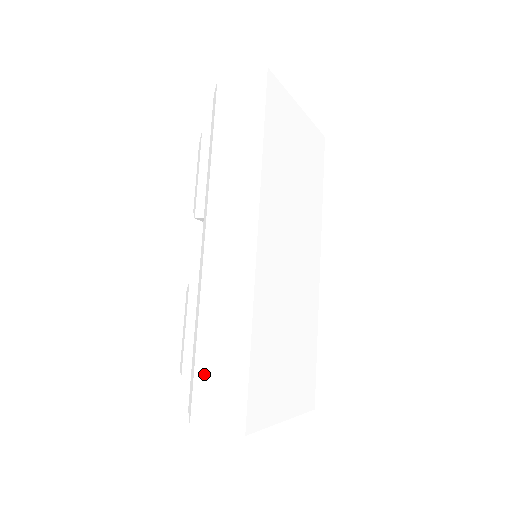
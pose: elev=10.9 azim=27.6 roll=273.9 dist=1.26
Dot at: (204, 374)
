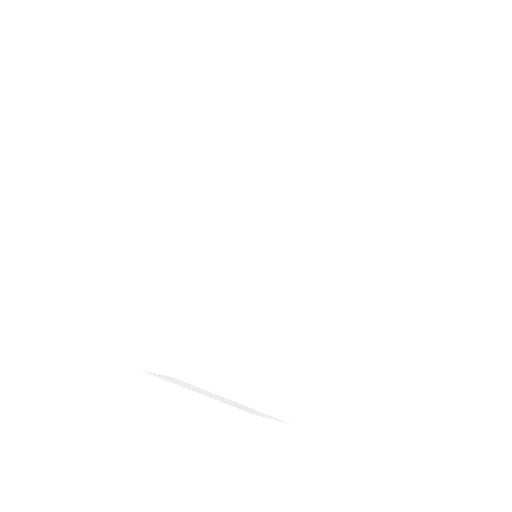
Dot at: (164, 326)
